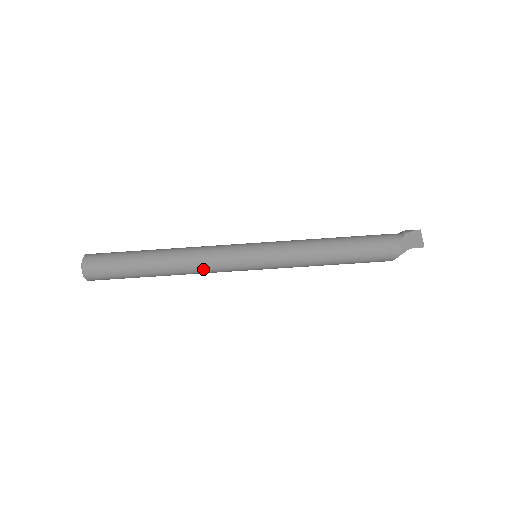
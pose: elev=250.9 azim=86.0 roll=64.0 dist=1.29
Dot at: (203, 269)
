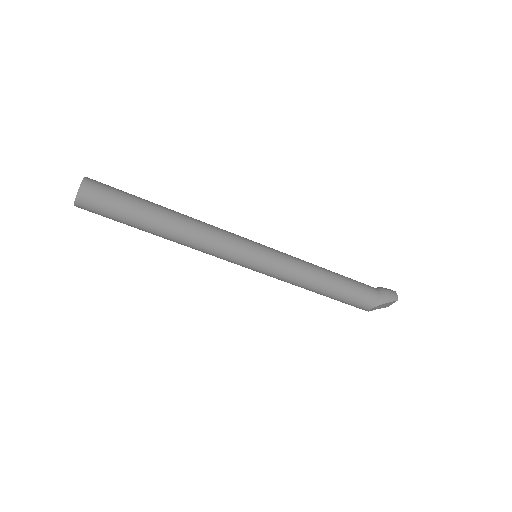
Dot at: (201, 251)
